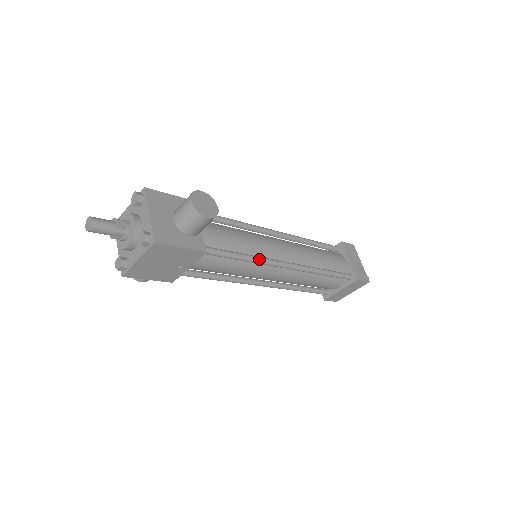
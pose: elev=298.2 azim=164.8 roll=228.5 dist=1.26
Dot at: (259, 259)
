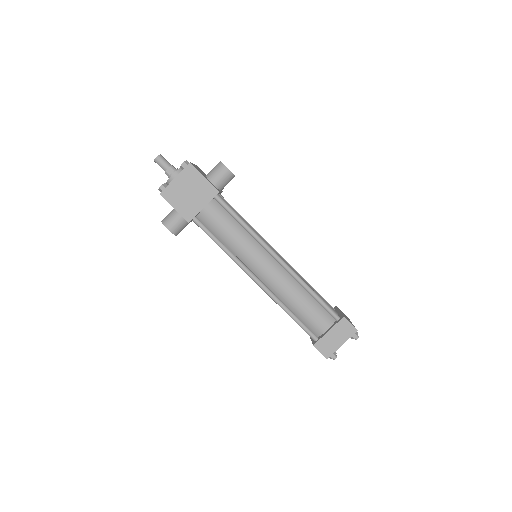
Dot at: (256, 233)
